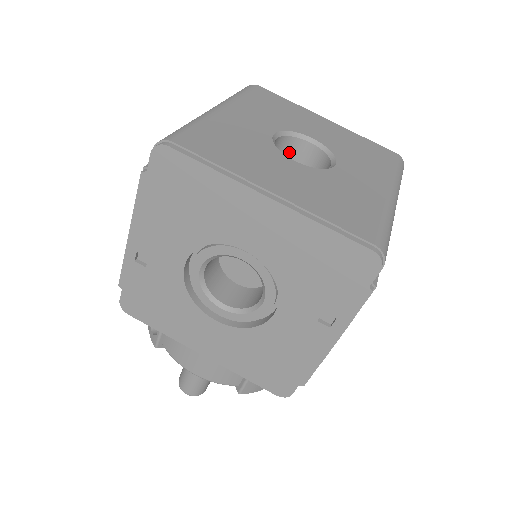
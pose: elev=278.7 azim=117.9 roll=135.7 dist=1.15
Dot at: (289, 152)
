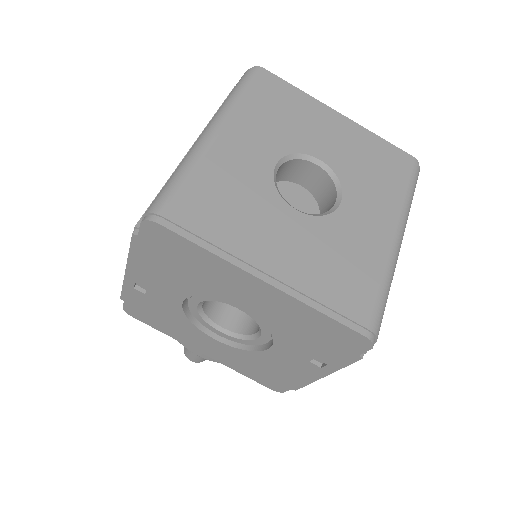
Dot at: (293, 171)
